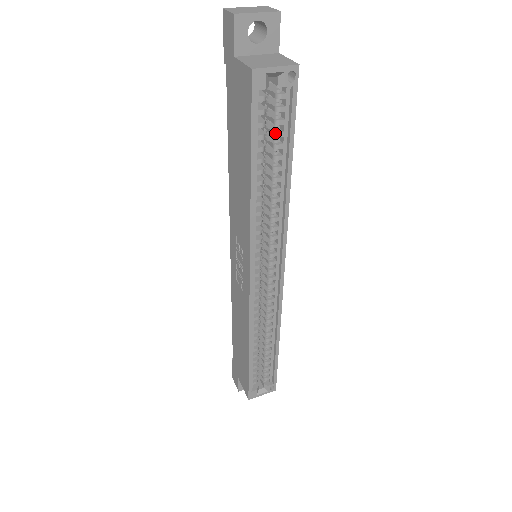
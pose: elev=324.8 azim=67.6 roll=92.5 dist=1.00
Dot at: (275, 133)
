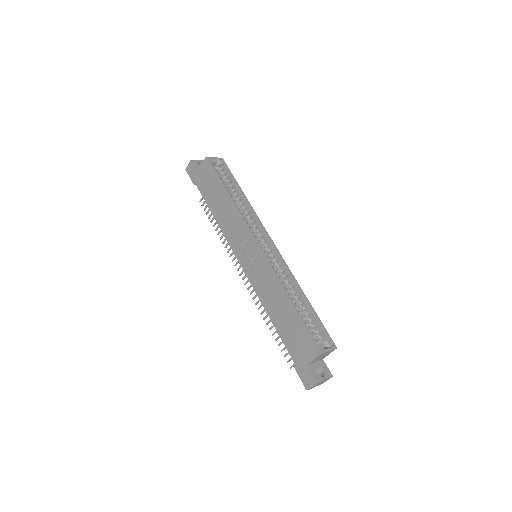
Dot at: (227, 181)
